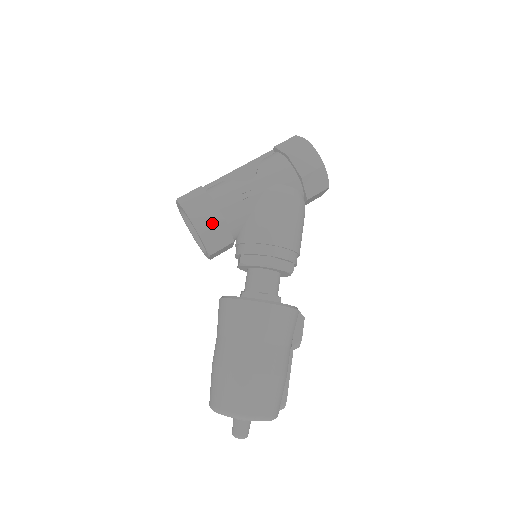
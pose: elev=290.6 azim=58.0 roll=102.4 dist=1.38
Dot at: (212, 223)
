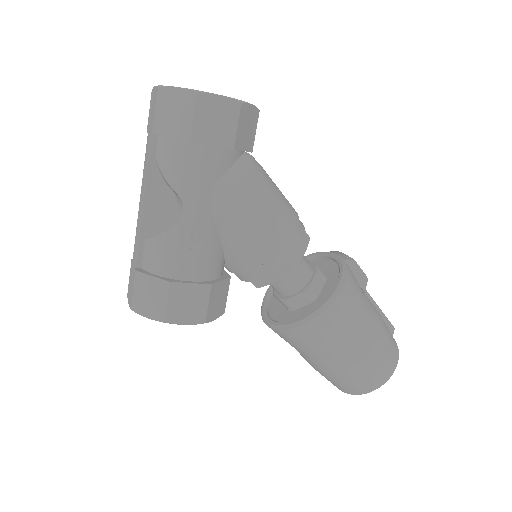
Dot at: (203, 302)
